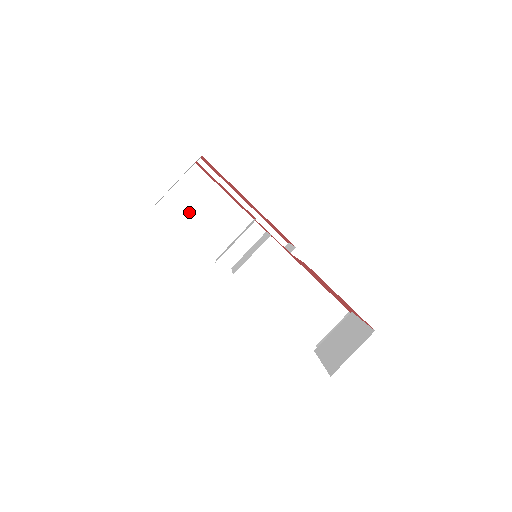
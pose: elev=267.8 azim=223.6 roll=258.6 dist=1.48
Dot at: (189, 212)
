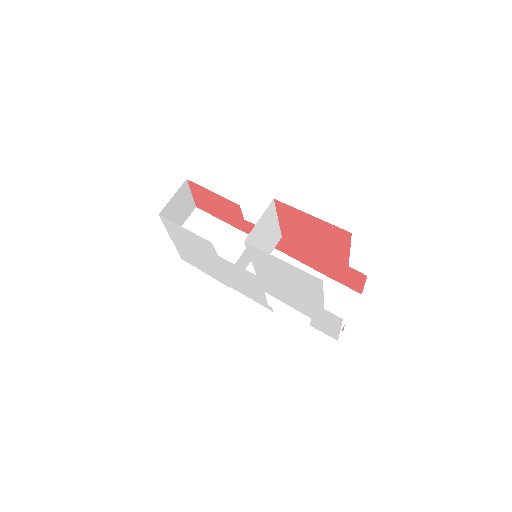
Dot at: occluded
